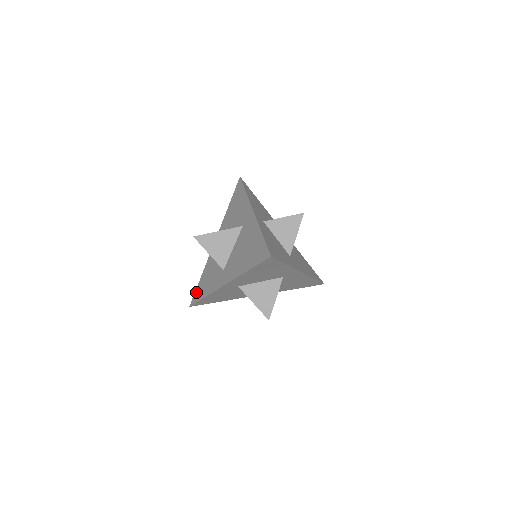
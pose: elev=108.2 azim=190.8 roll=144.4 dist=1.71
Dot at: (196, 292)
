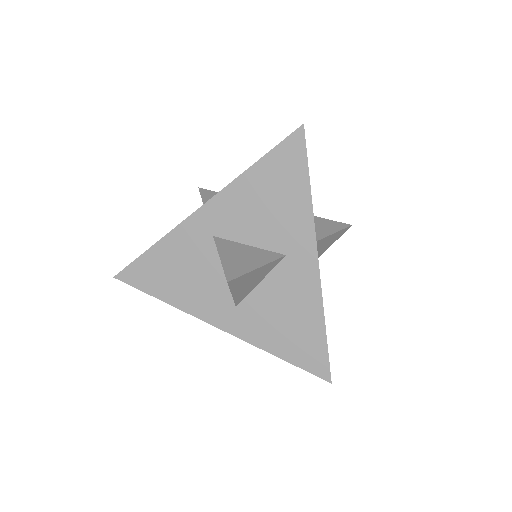
Dot at: occluded
